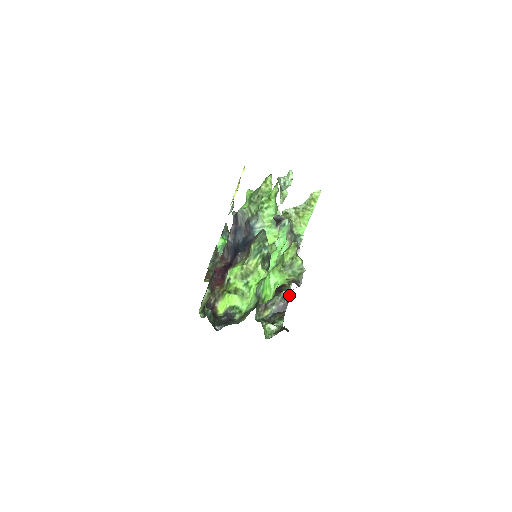
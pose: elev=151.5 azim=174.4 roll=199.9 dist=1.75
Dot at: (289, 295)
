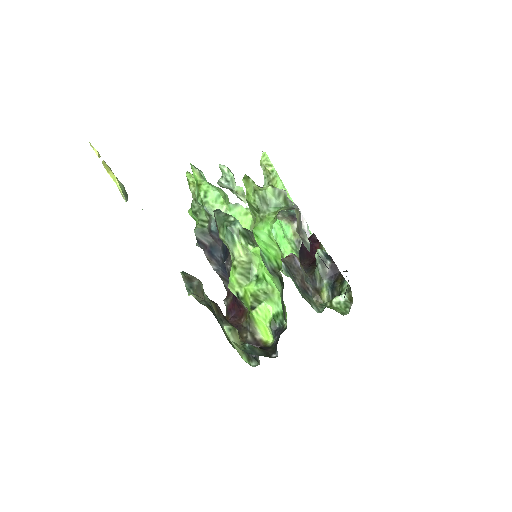
Dot at: (305, 238)
